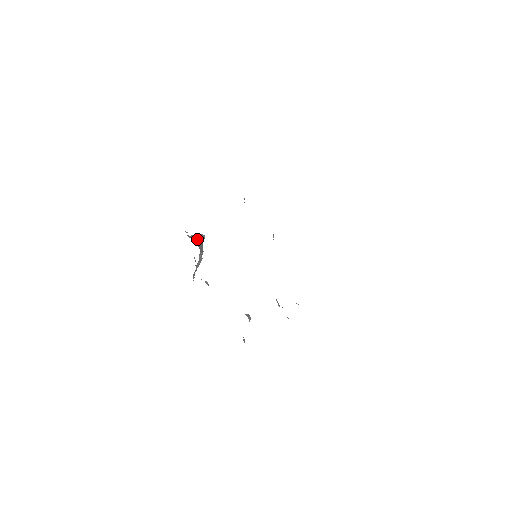
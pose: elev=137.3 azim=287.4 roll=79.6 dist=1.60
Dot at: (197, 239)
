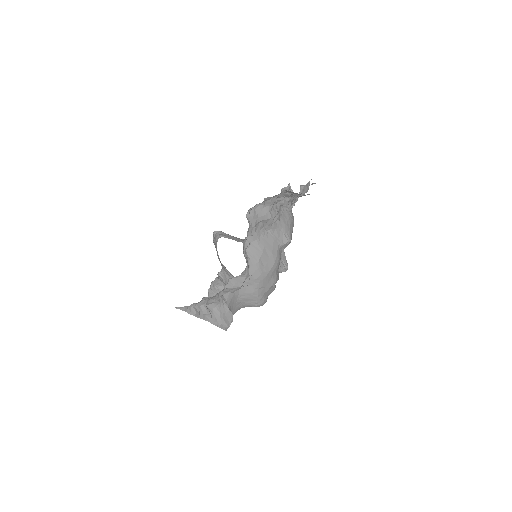
Dot at: (226, 269)
